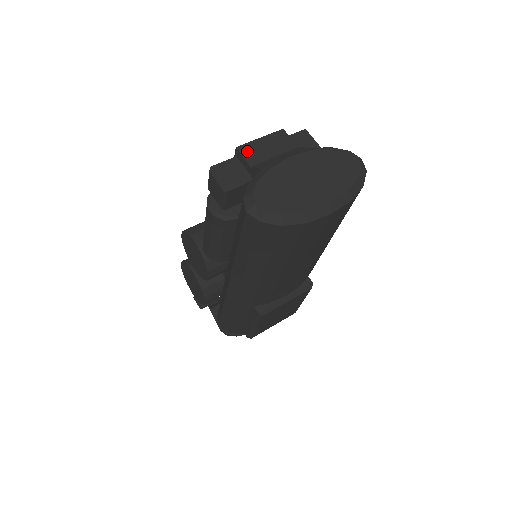
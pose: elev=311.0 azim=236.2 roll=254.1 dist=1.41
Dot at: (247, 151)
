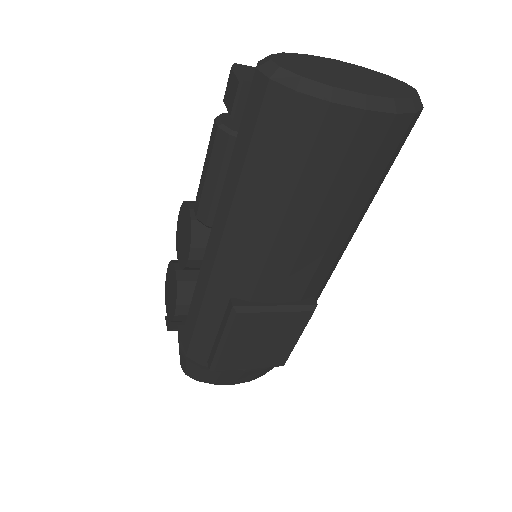
Dot at: occluded
